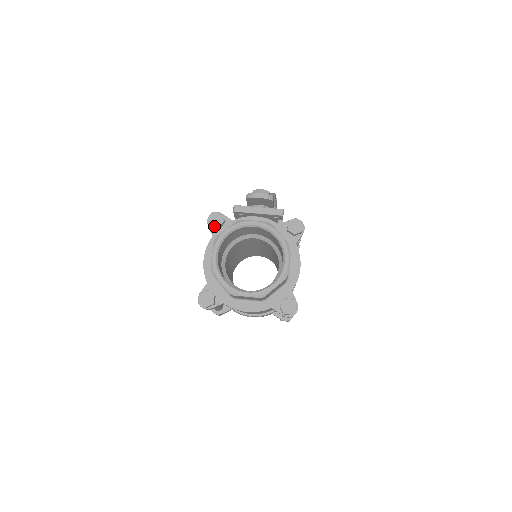
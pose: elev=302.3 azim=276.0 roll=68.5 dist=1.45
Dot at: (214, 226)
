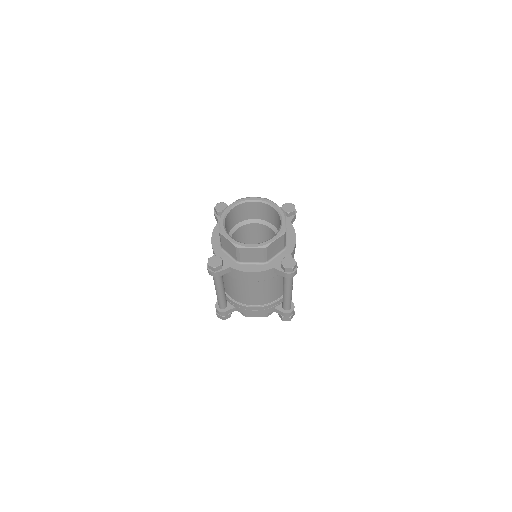
Dot at: (220, 211)
